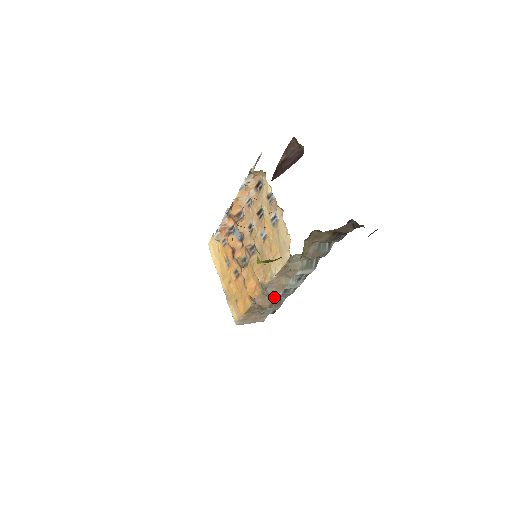
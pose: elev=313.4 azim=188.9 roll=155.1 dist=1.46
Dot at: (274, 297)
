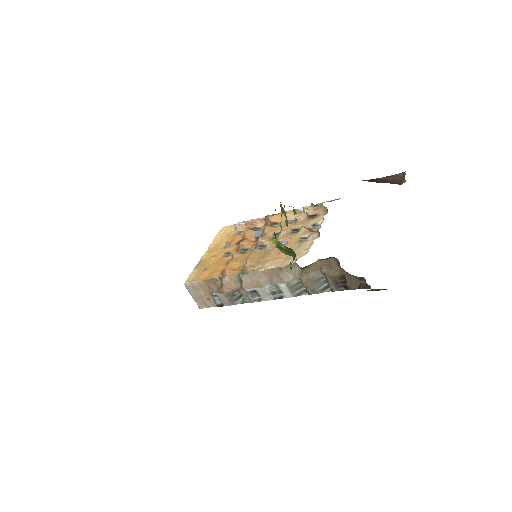
Dot at: (239, 289)
